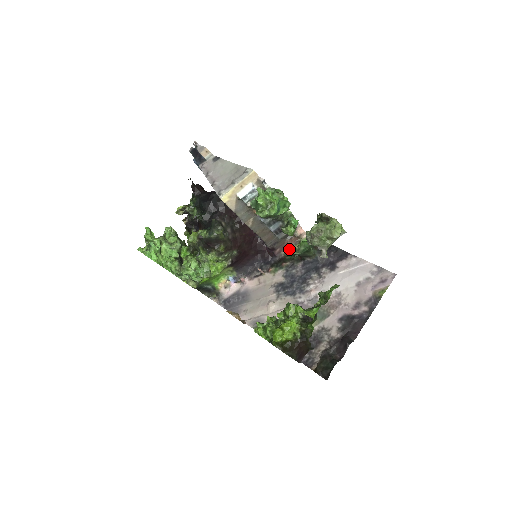
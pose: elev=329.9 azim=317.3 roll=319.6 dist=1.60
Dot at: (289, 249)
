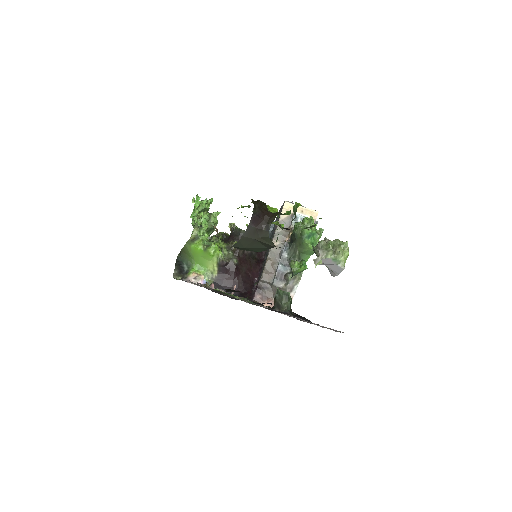
Dot at: occluded
